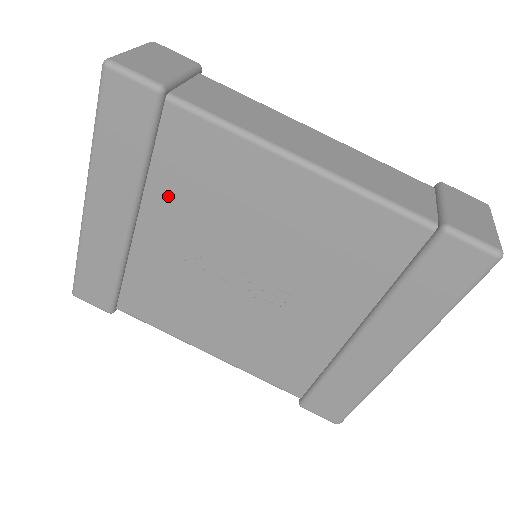
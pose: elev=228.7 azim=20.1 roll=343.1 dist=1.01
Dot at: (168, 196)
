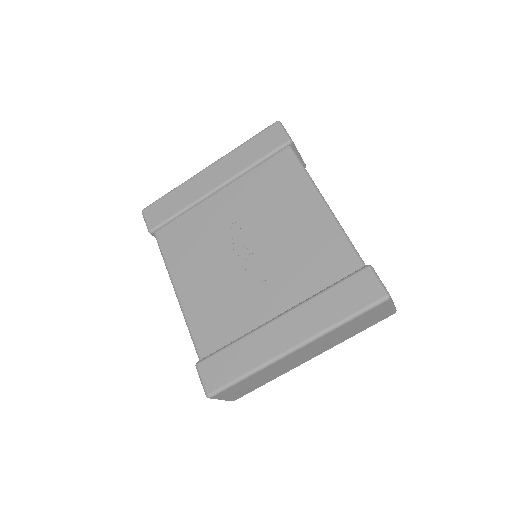
Dot at: (249, 186)
